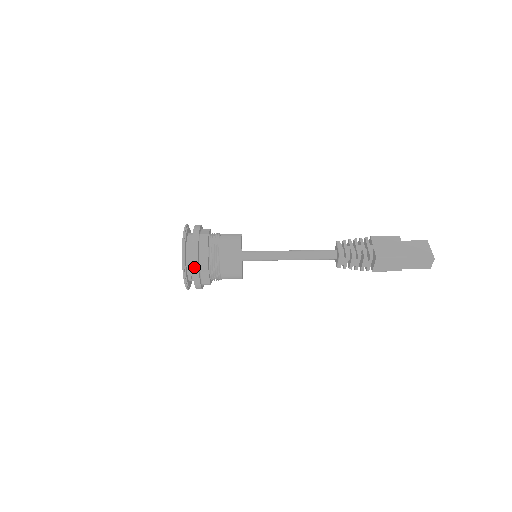
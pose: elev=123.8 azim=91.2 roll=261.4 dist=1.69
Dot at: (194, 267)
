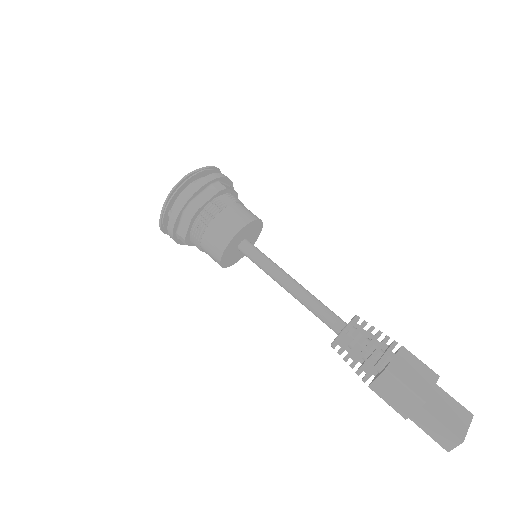
Dot at: (180, 202)
